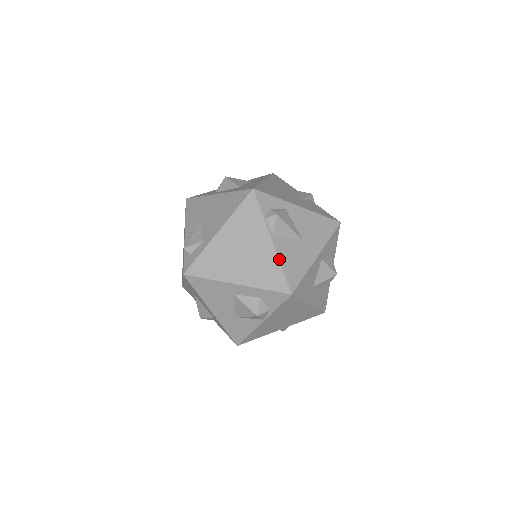
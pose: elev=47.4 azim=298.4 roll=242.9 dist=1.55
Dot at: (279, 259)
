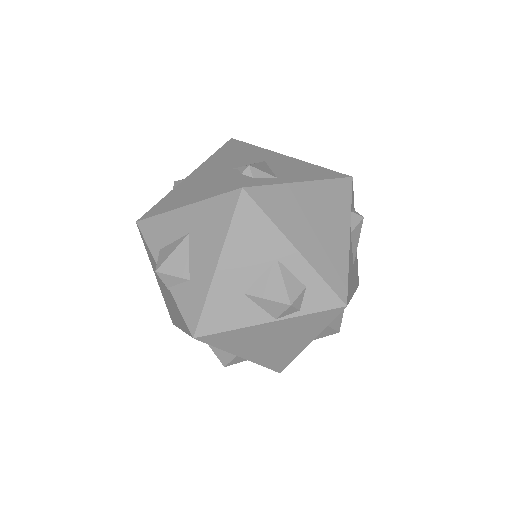
Dot at: (349, 260)
